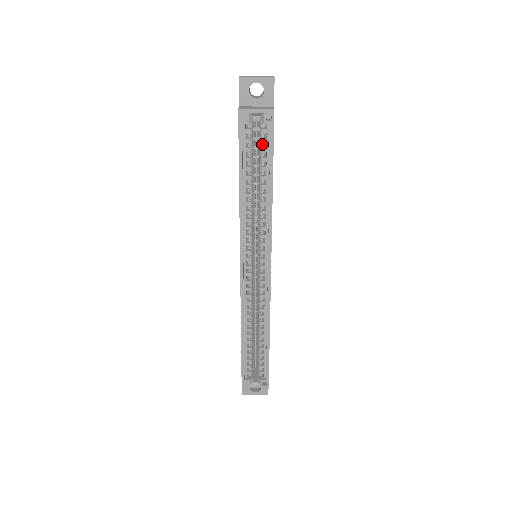
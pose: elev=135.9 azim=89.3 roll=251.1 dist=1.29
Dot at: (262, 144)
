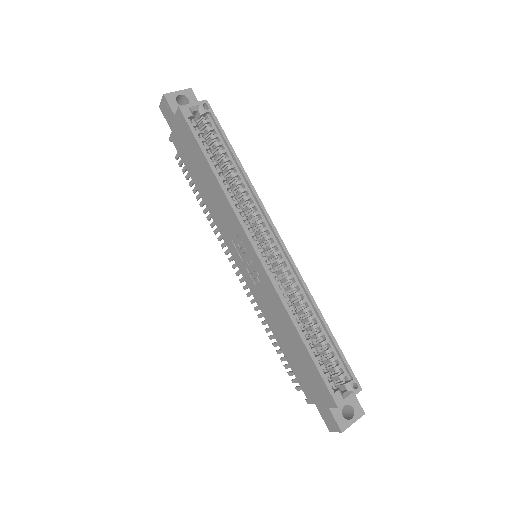
Dot at: (211, 133)
